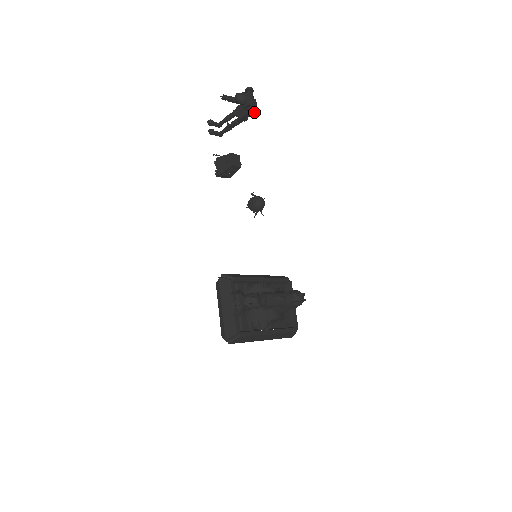
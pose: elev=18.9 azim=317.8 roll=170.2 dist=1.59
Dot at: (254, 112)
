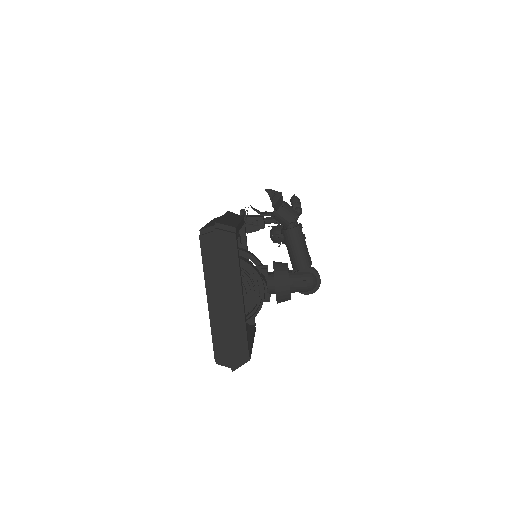
Dot at: (300, 212)
